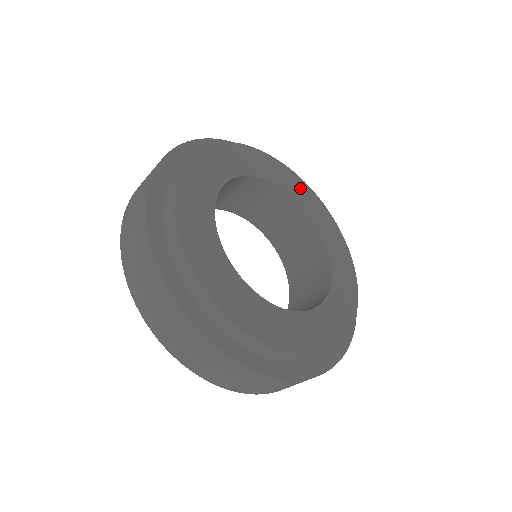
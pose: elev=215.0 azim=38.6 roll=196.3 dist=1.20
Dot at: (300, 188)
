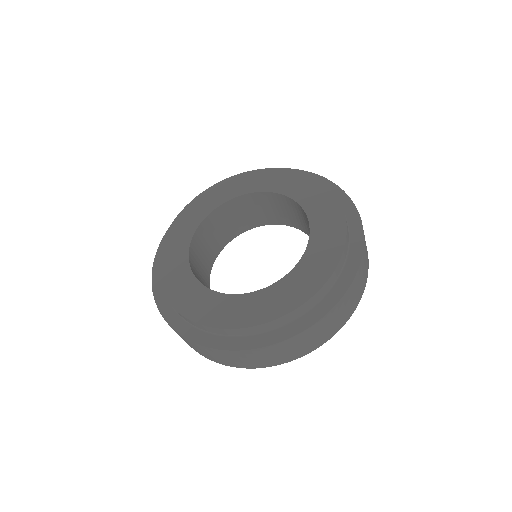
Dot at: (289, 180)
